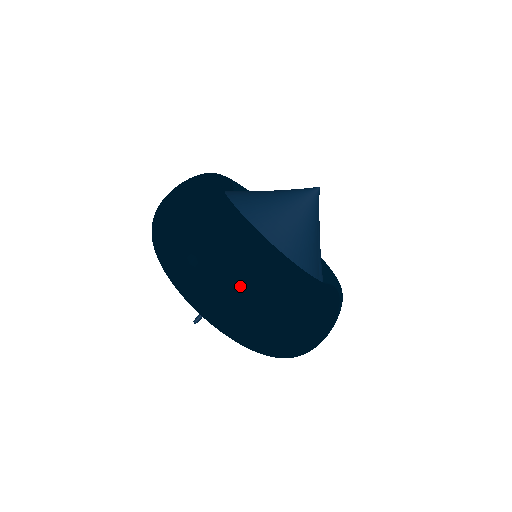
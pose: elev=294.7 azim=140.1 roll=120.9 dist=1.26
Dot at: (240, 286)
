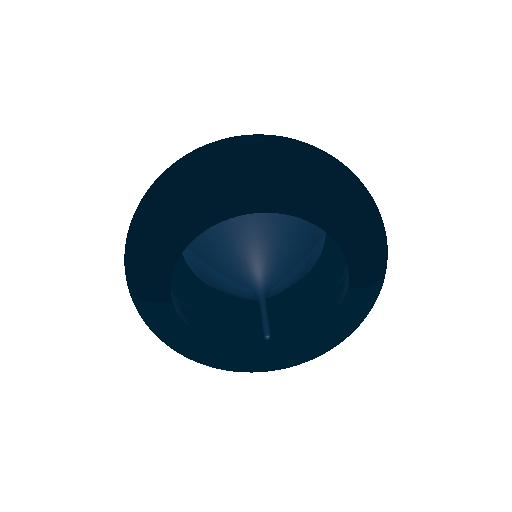
Dot at: (308, 144)
